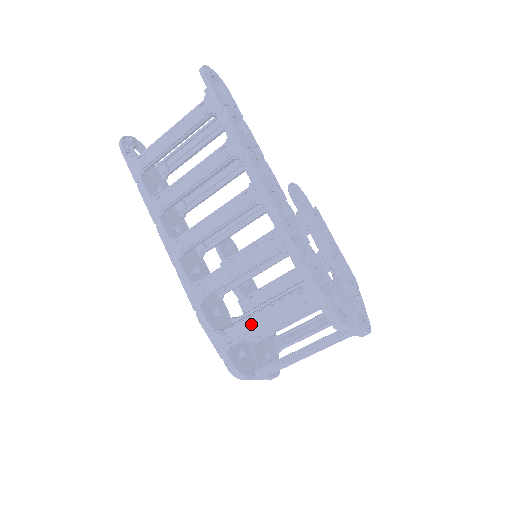
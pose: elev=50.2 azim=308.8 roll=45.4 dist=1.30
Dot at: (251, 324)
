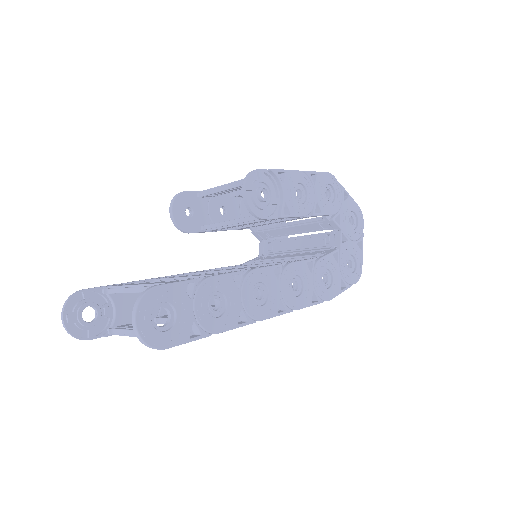
Dot at: occluded
